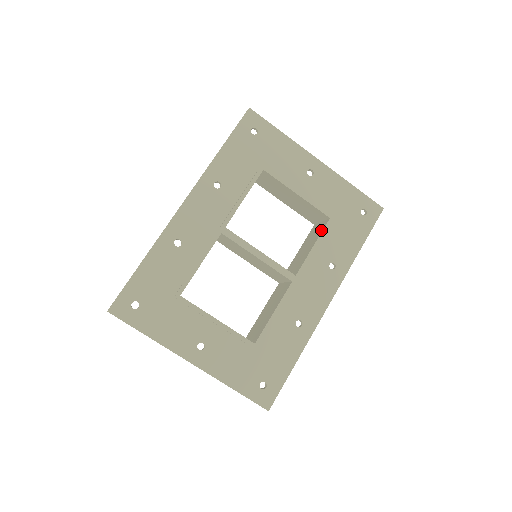
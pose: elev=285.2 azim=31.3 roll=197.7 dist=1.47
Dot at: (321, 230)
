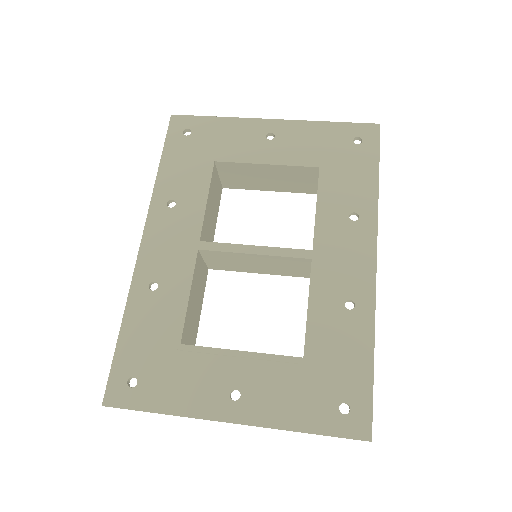
Dot at: occluded
